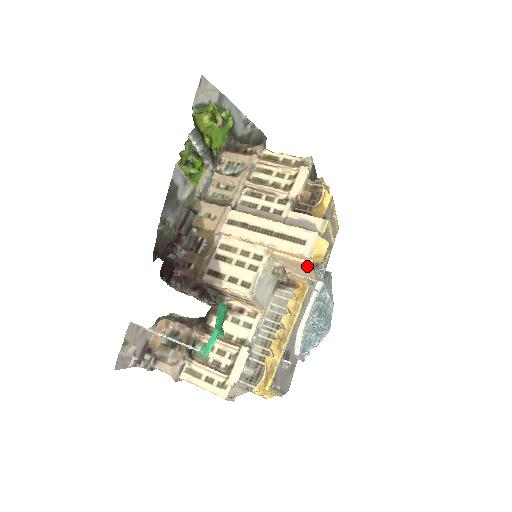
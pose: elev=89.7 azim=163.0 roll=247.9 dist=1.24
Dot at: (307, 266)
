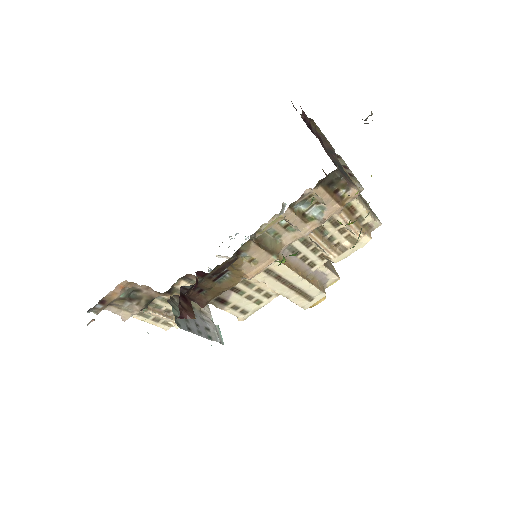
Dot at: occluded
